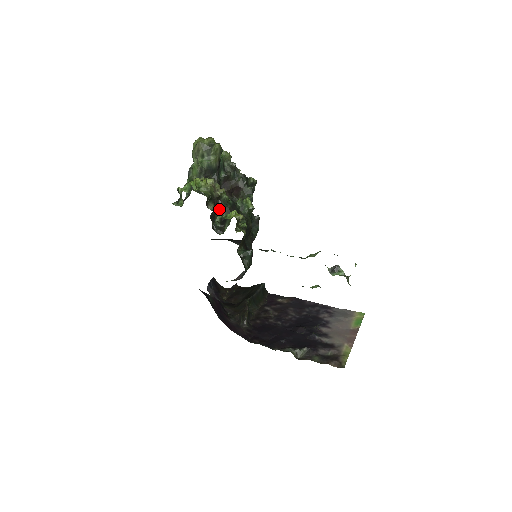
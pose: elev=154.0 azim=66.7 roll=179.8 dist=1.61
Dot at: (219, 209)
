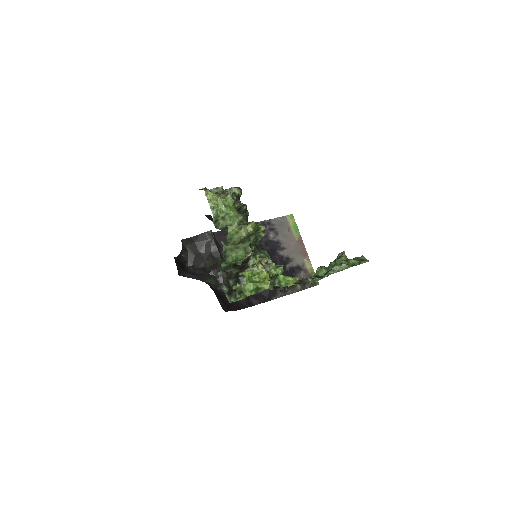
Dot at: occluded
